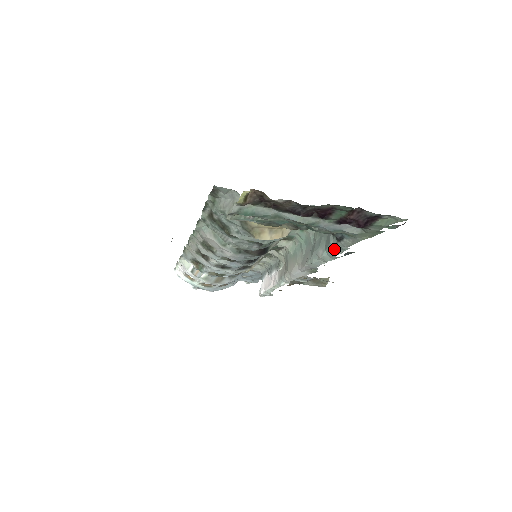
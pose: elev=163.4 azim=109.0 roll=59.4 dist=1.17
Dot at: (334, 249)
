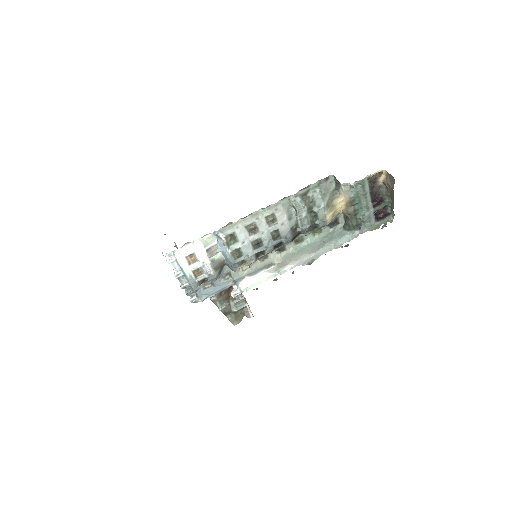
Dot at: (347, 238)
